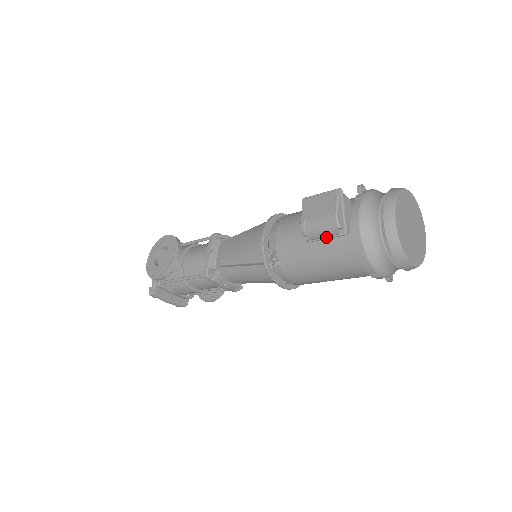
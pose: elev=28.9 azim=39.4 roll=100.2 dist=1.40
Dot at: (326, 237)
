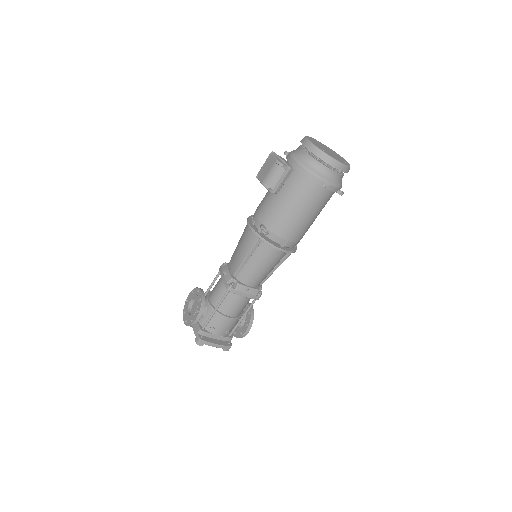
Dot at: (281, 180)
